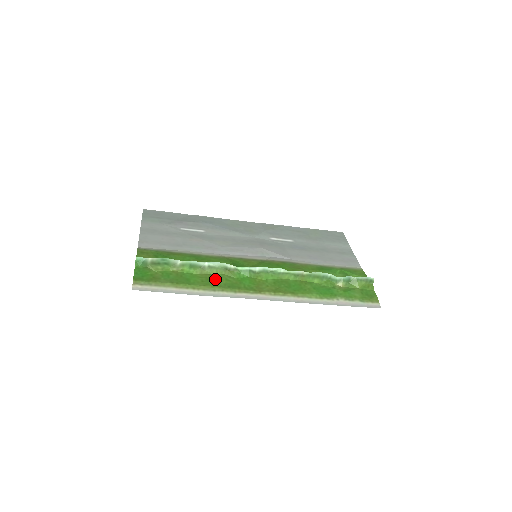
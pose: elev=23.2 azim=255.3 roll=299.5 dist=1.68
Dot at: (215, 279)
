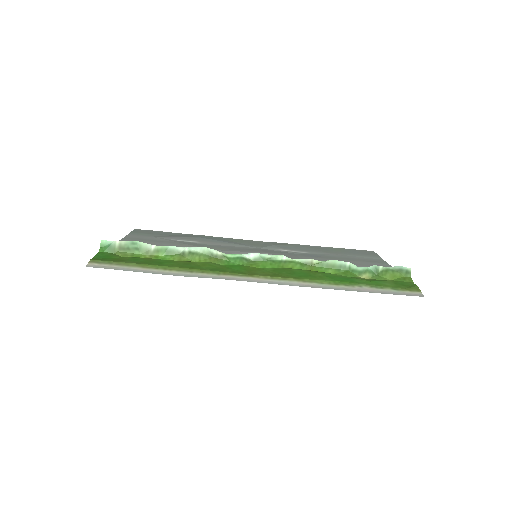
Dot at: (196, 264)
